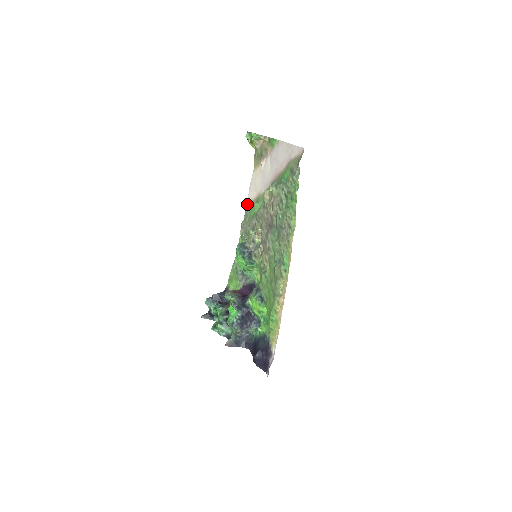
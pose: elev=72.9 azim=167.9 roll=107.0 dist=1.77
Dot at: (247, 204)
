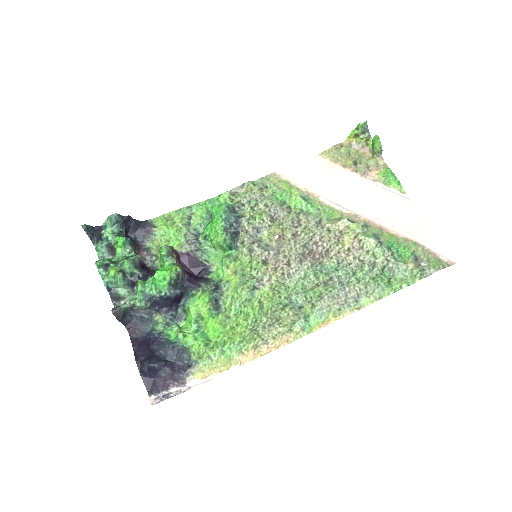
Dot at: (276, 173)
